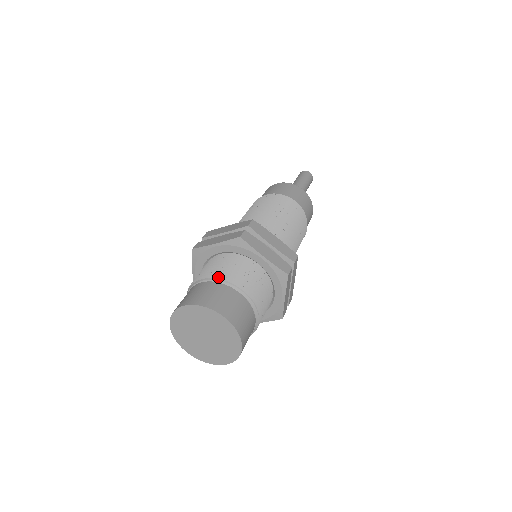
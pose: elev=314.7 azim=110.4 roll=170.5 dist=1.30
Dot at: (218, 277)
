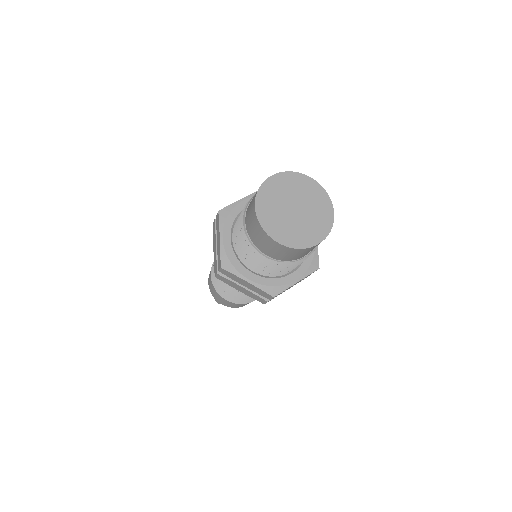
Dot at: occluded
